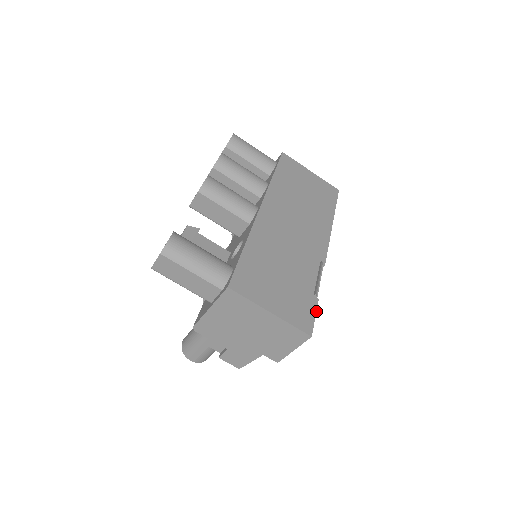
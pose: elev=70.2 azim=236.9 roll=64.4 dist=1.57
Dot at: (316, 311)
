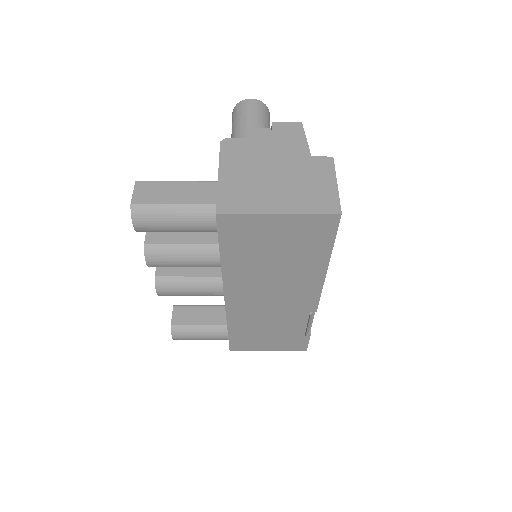
Dot at: occluded
